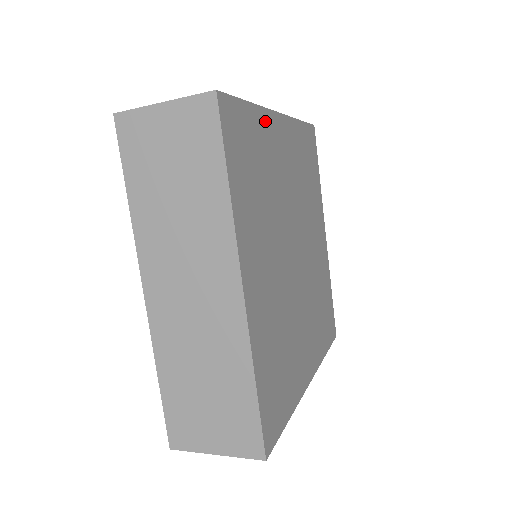
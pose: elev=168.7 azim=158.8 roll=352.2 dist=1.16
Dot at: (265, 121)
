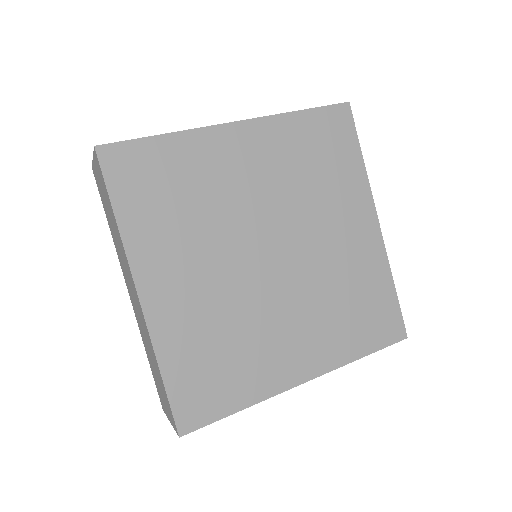
Dot at: (197, 141)
